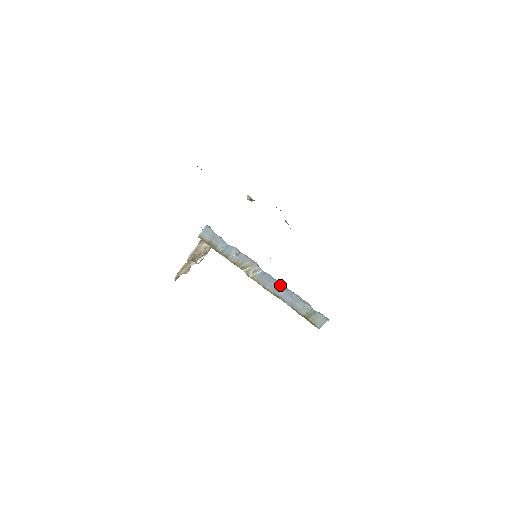
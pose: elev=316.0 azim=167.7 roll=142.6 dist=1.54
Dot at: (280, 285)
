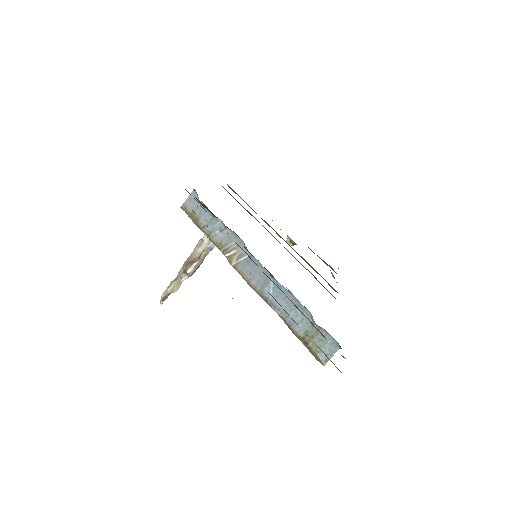
Dot at: (270, 278)
